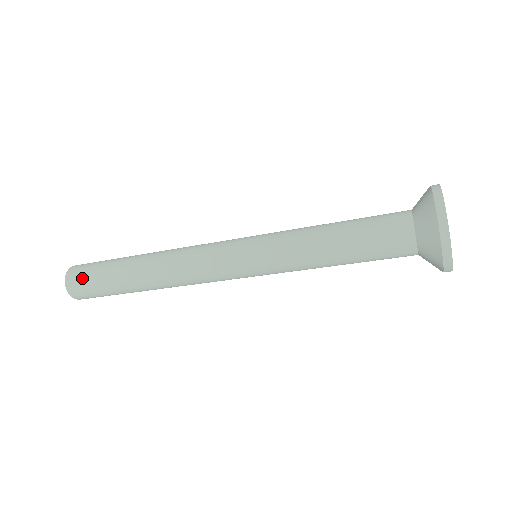
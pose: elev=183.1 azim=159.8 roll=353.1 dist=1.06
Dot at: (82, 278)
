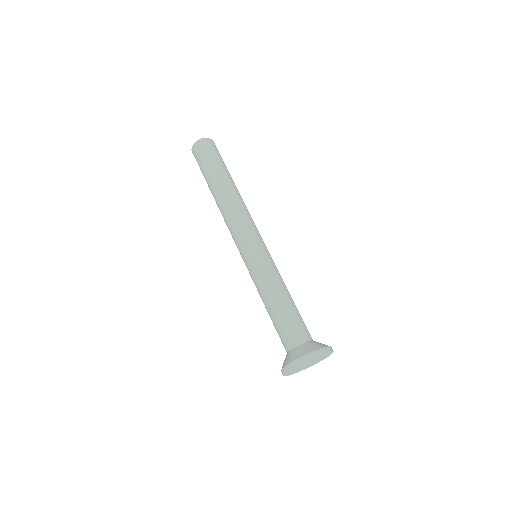
Dot at: (197, 159)
